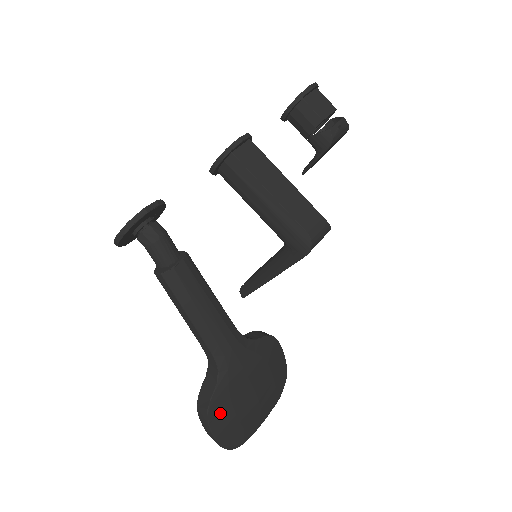
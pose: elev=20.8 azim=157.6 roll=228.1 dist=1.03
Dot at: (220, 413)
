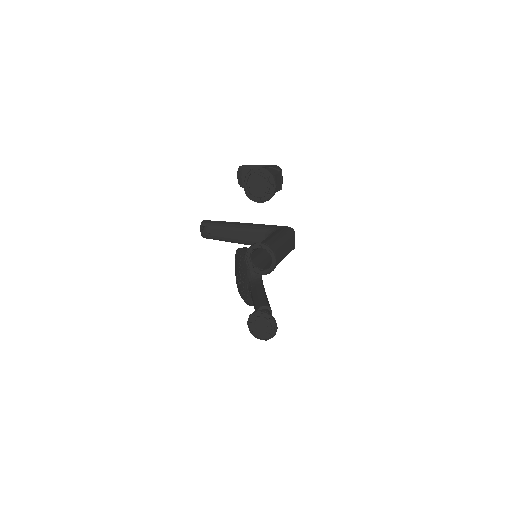
Dot at: occluded
